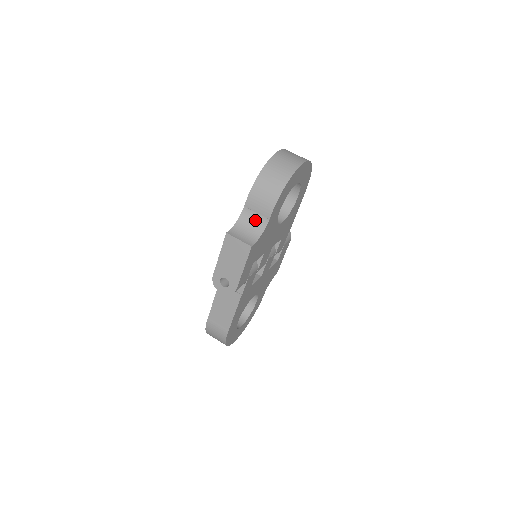
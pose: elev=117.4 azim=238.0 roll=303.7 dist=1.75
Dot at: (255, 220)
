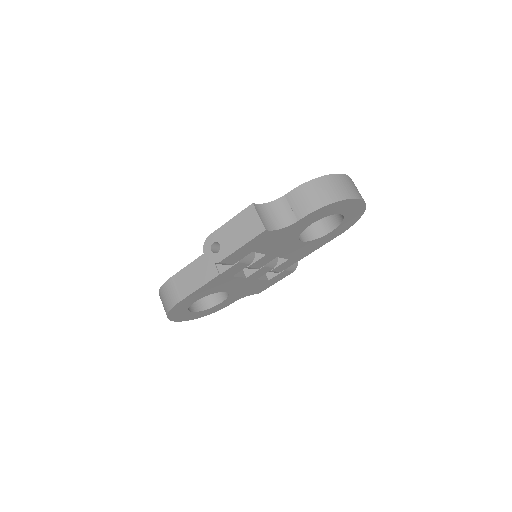
Dot at: (285, 213)
